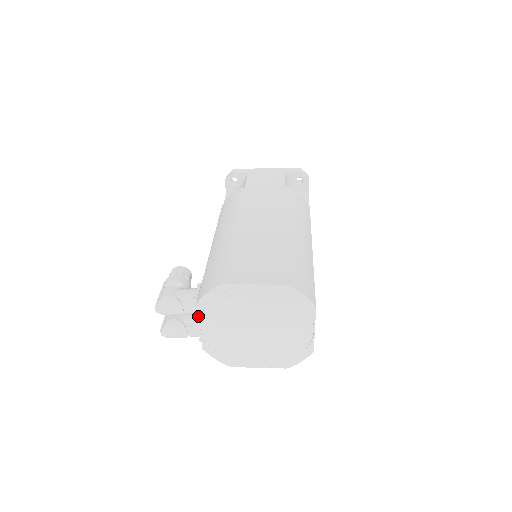
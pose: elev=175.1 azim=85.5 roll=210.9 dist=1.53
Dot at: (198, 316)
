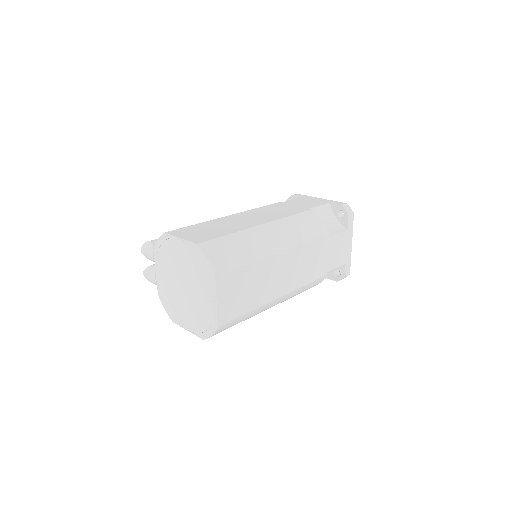
Dot at: (155, 260)
